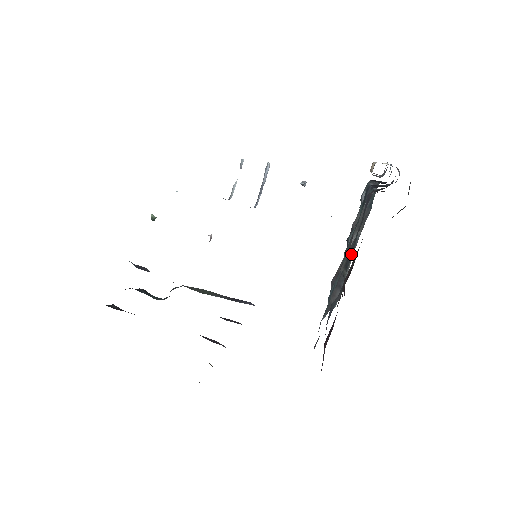
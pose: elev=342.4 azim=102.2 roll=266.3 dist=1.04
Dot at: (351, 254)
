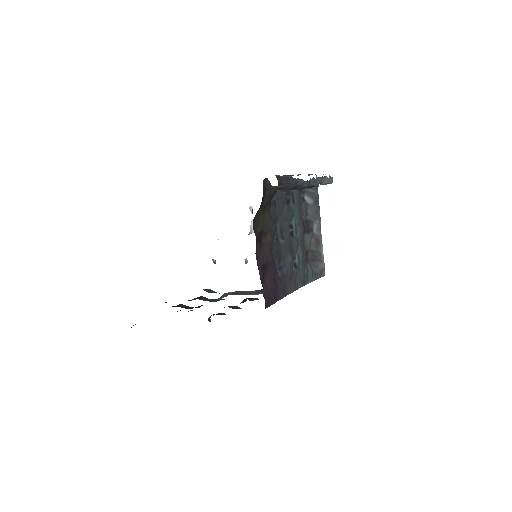
Dot at: (287, 231)
